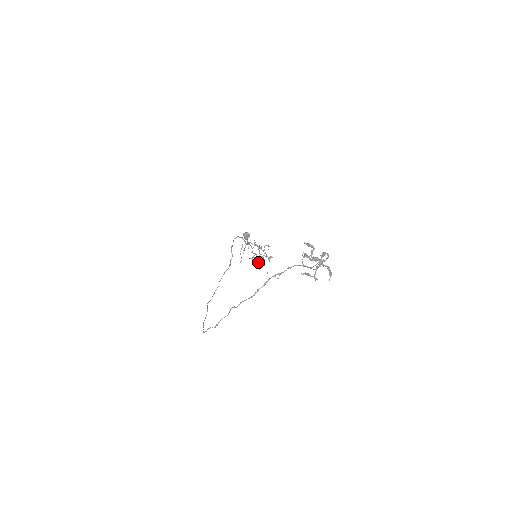
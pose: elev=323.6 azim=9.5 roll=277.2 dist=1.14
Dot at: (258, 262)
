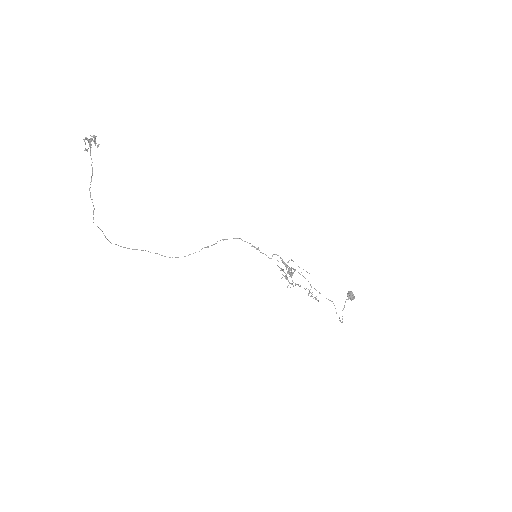
Dot at: (287, 279)
